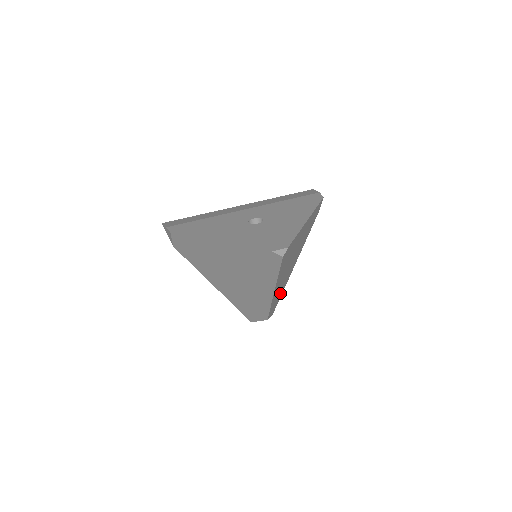
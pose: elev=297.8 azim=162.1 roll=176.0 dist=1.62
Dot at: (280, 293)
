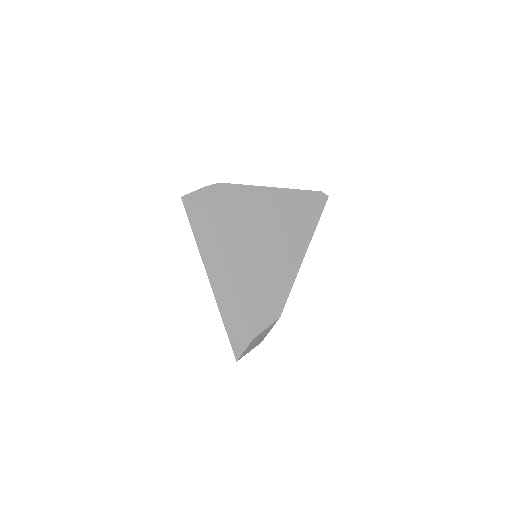
Dot at: occluded
